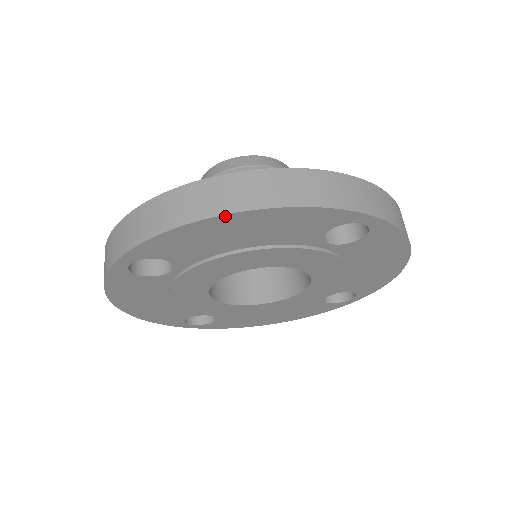
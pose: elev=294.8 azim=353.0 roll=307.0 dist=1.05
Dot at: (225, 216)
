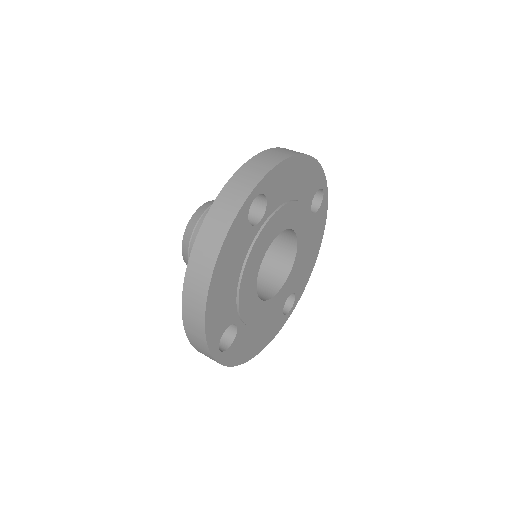
Dot at: (209, 294)
